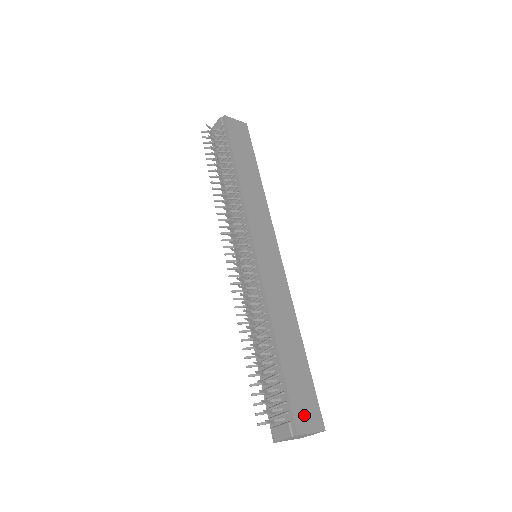
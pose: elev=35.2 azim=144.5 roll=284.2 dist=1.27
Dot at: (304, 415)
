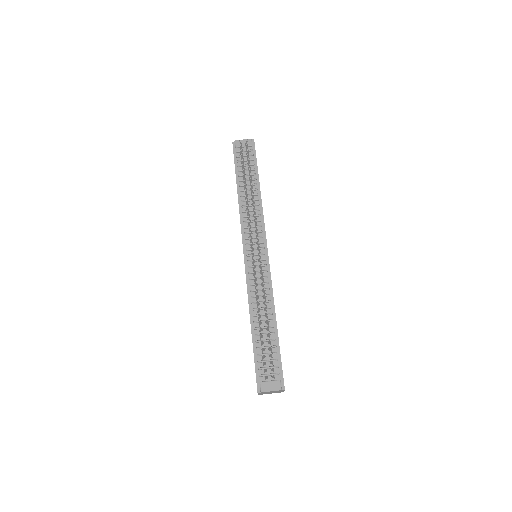
Dot at: occluded
